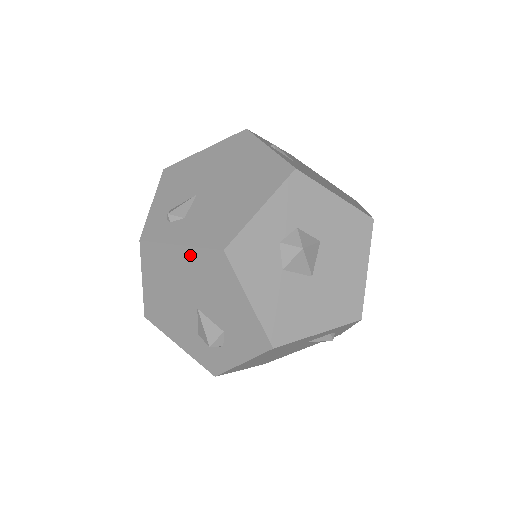
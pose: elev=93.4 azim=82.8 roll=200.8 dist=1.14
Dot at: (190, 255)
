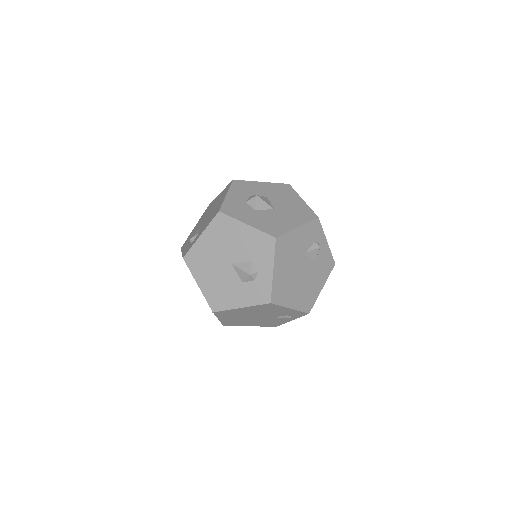
Dot at: (208, 234)
